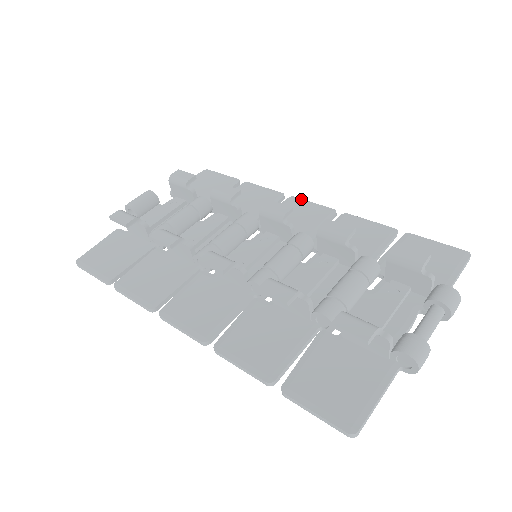
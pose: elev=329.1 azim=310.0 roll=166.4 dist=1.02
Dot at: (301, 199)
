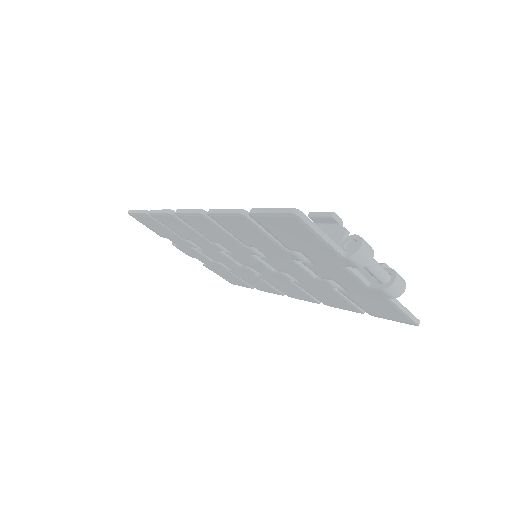
Dot at: occluded
